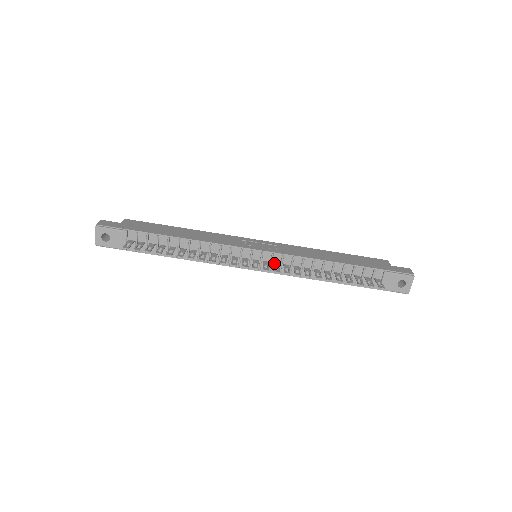
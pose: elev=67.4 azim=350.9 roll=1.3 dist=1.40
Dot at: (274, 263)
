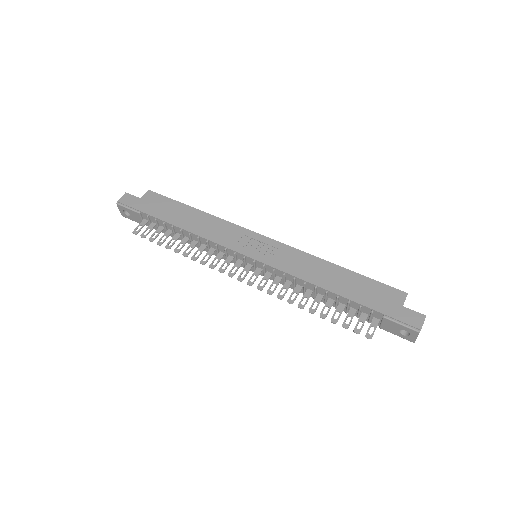
Dot at: (266, 273)
